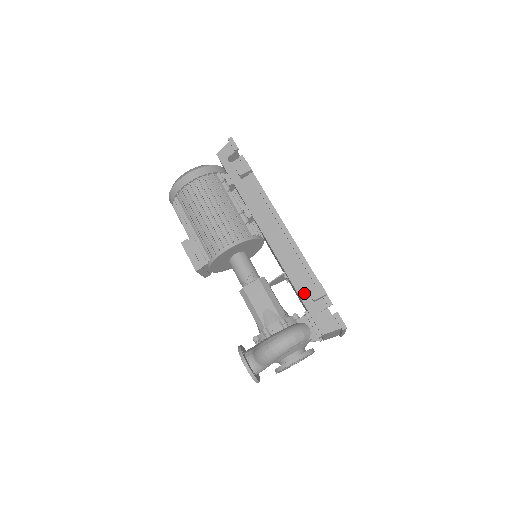
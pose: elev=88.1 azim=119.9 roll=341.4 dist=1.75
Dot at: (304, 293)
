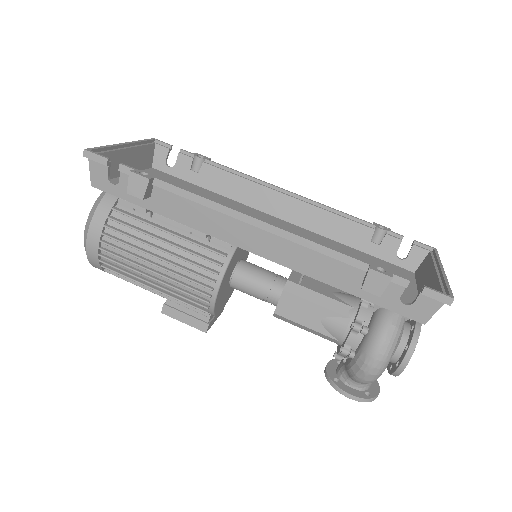
Dot at: (358, 289)
